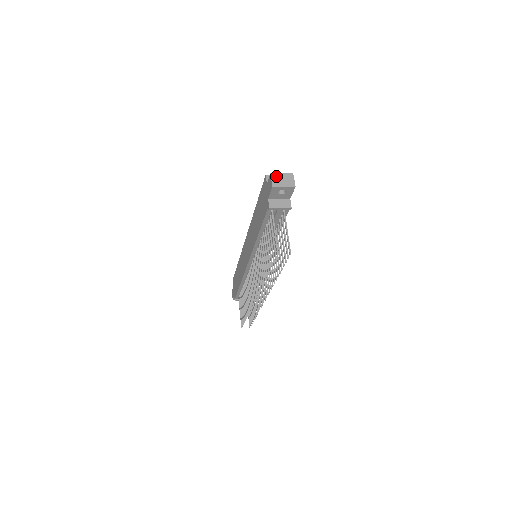
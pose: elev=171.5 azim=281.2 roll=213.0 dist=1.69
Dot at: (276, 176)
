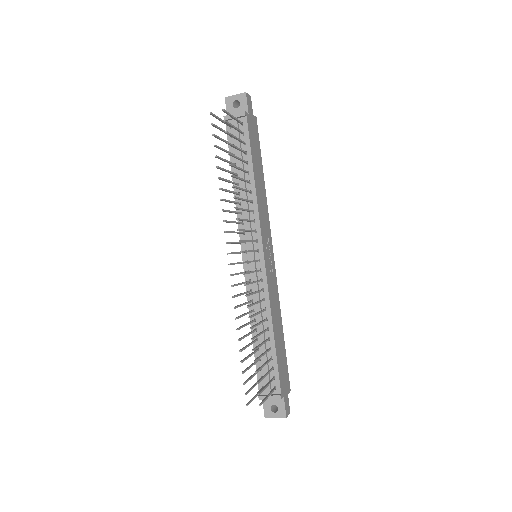
Dot at: occluded
